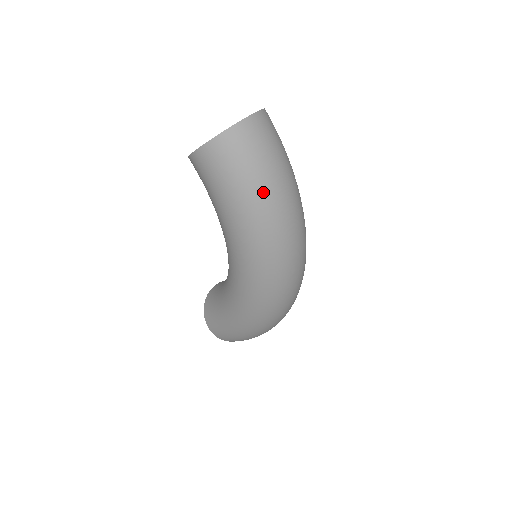
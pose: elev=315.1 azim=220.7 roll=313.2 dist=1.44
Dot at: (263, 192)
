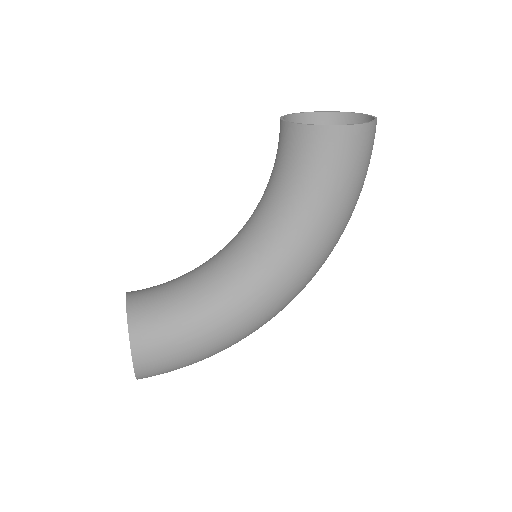
Dot at: occluded
